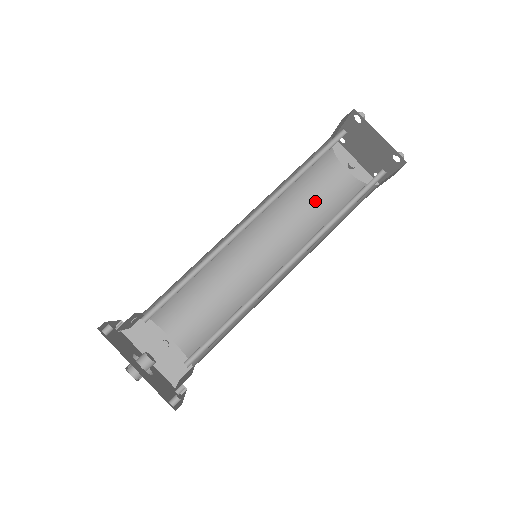
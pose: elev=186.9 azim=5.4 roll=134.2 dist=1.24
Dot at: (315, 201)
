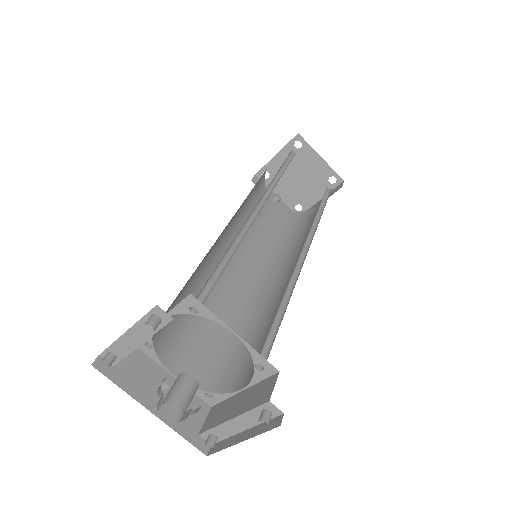
Dot at: (262, 224)
